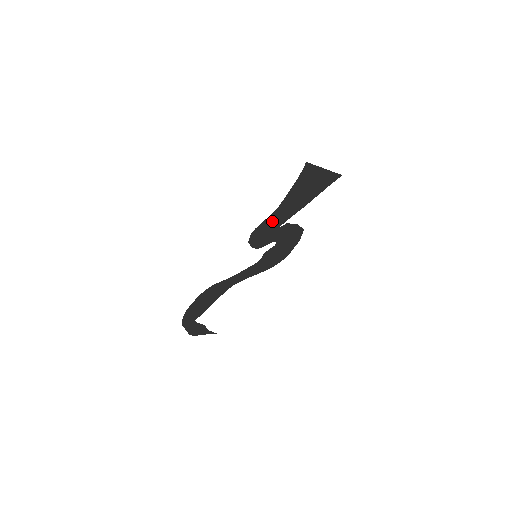
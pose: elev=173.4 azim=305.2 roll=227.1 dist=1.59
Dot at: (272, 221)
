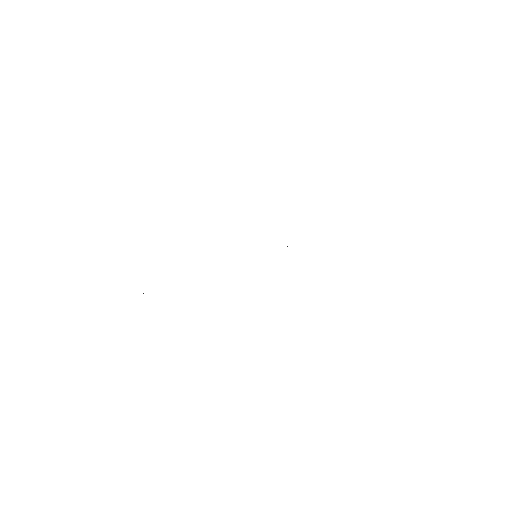
Dot at: occluded
